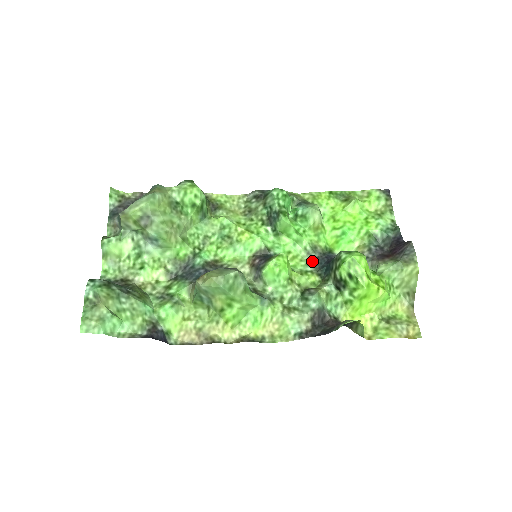
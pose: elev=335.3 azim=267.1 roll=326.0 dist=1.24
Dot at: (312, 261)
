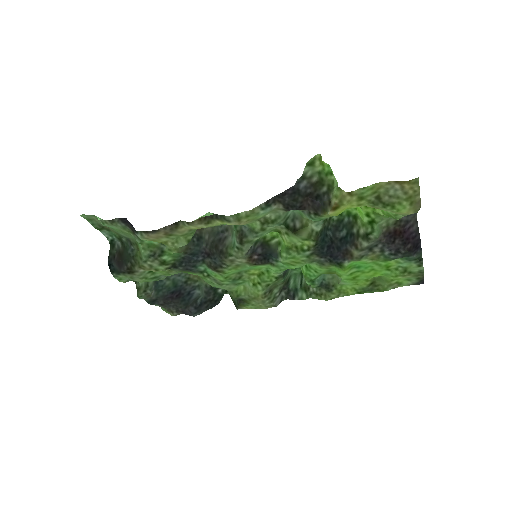
Dot at: (314, 257)
